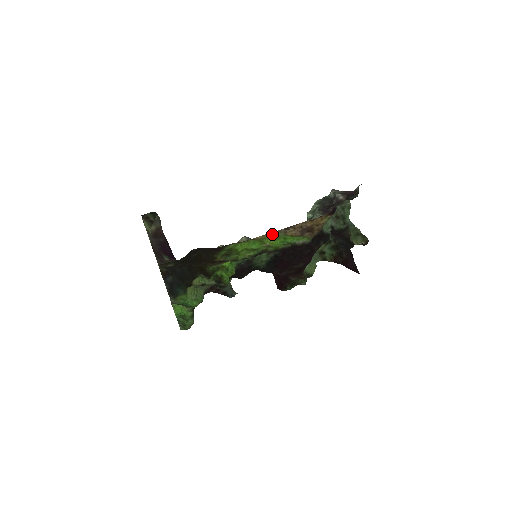
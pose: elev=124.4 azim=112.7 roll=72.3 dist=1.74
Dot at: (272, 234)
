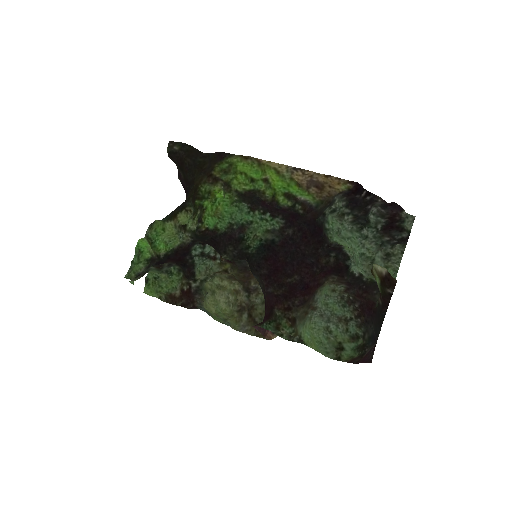
Dot at: (278, 166)
